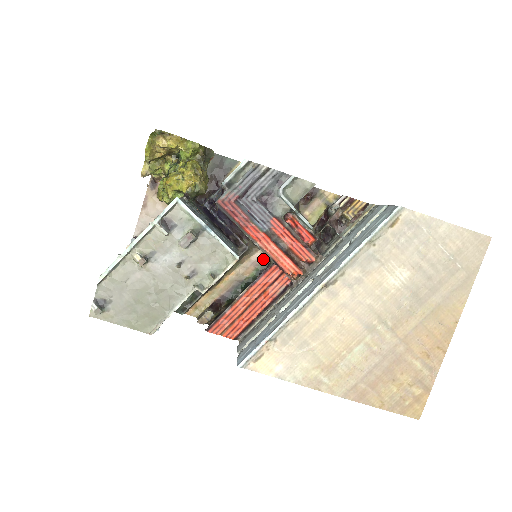
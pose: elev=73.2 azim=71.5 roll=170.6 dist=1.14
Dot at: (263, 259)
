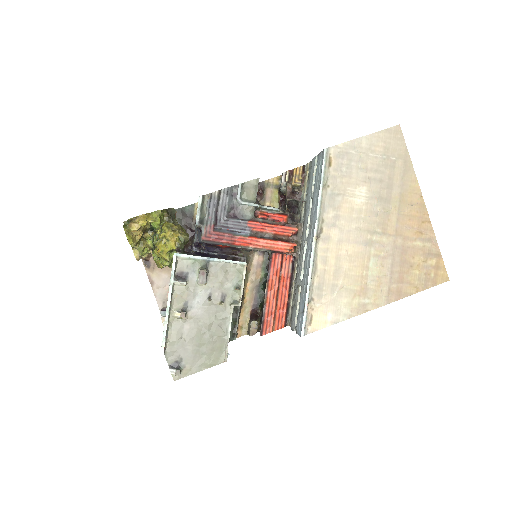
Dot at: (262, 258)
